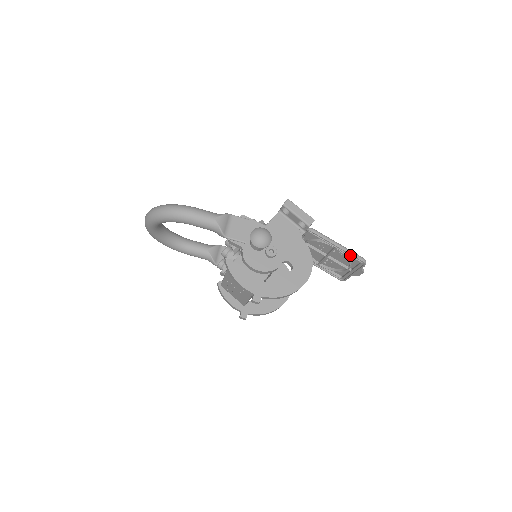
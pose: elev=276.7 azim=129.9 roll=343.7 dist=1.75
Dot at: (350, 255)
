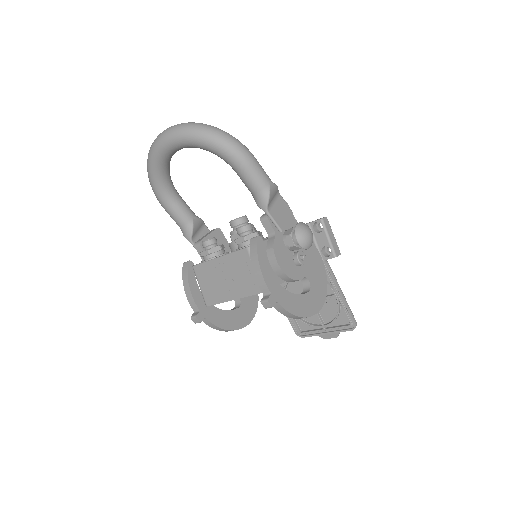
Dot at: (346, 311)
